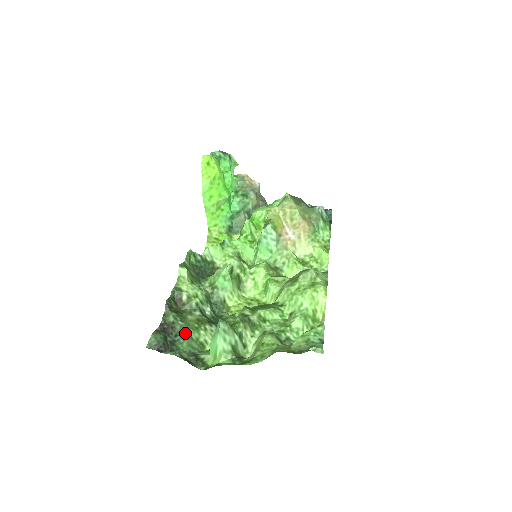
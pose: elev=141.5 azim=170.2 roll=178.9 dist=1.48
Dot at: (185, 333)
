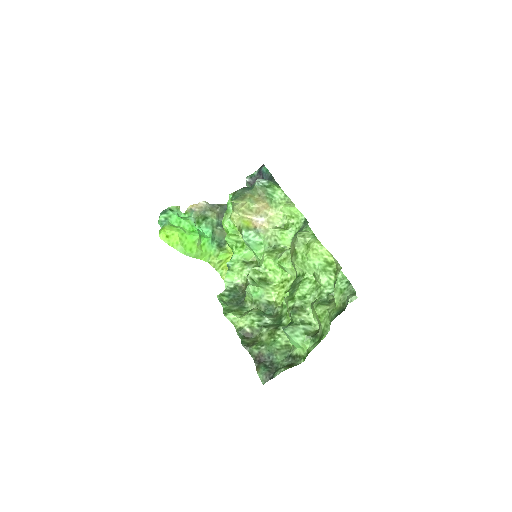
Dot at: (272, 351)
